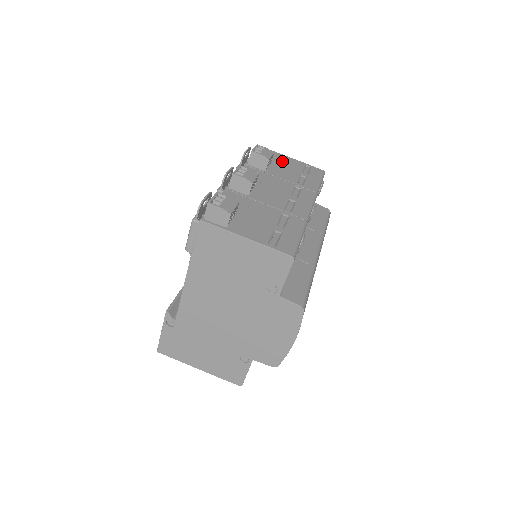
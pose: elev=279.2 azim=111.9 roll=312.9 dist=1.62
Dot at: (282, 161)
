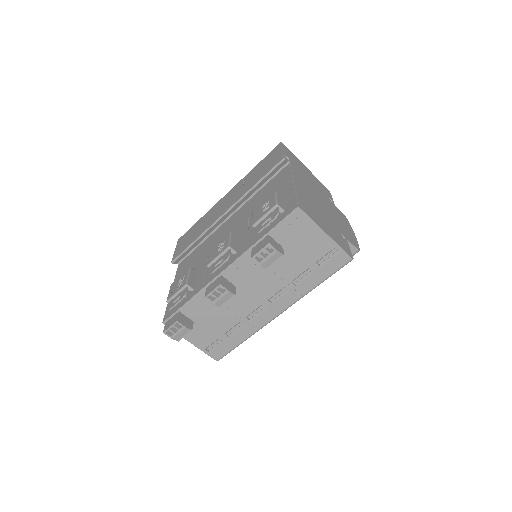
Dot at: (305, 242)
